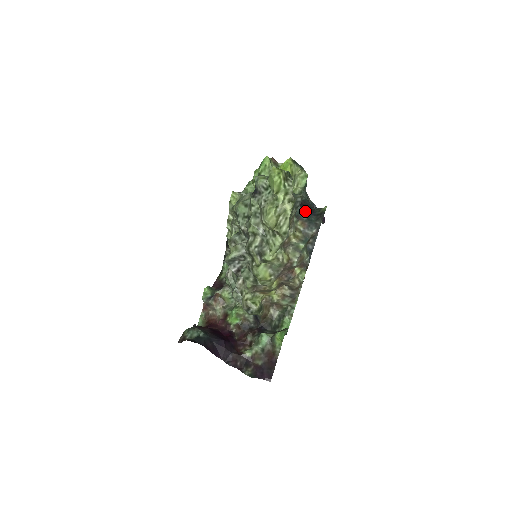
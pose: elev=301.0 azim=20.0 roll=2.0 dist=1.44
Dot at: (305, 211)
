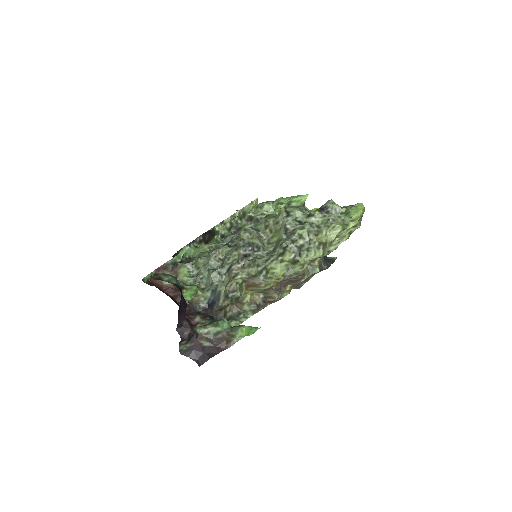
Dot at: occluded
